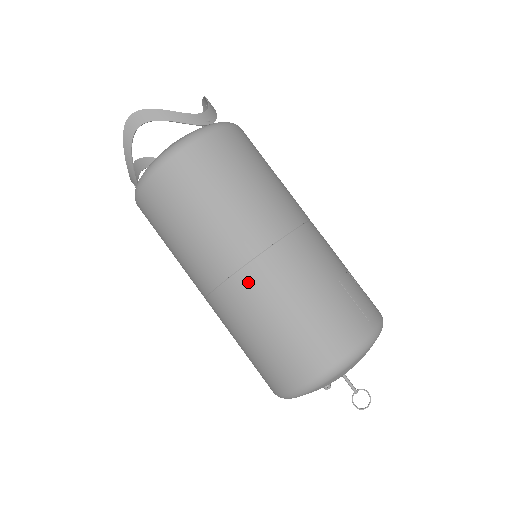
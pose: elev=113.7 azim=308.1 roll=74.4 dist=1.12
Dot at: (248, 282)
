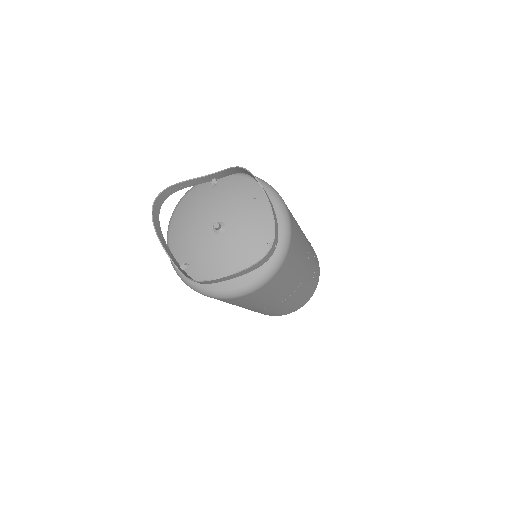
Dot at: (268, 309)
